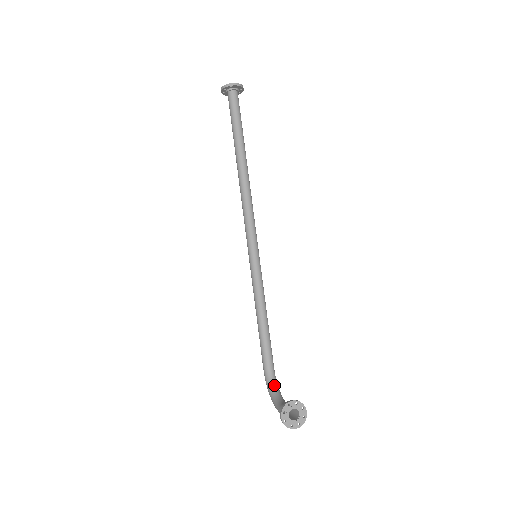
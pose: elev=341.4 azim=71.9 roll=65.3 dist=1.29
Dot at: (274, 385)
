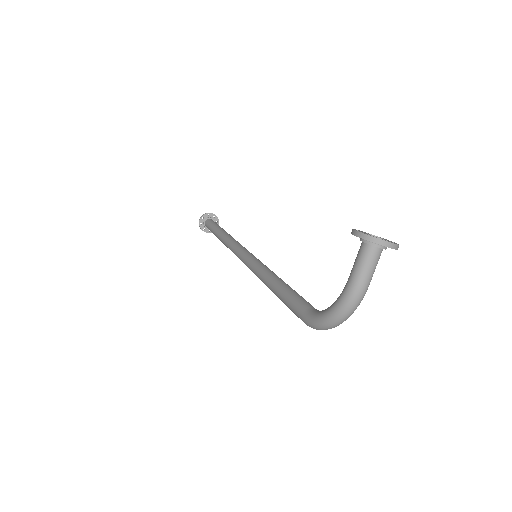
Dot at: occluded
